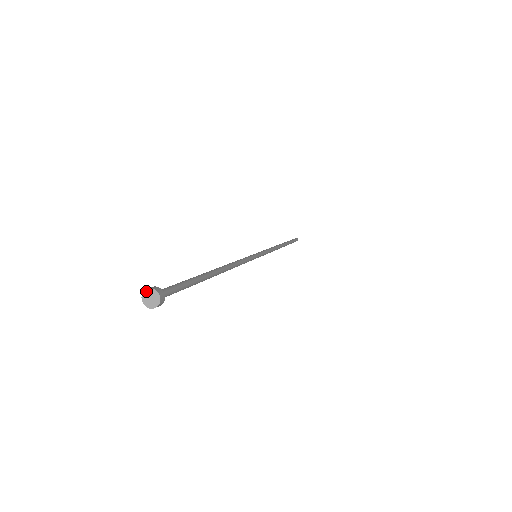
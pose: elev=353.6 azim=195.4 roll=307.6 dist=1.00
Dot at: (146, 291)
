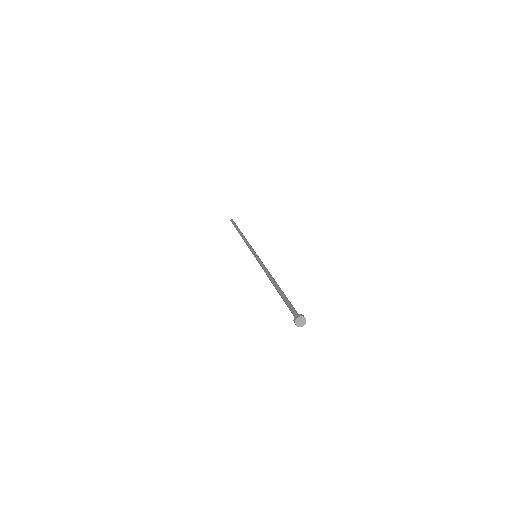
Dot at: (300, 317)
